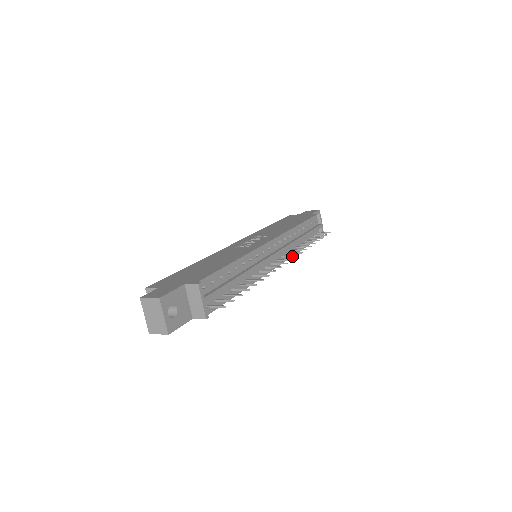
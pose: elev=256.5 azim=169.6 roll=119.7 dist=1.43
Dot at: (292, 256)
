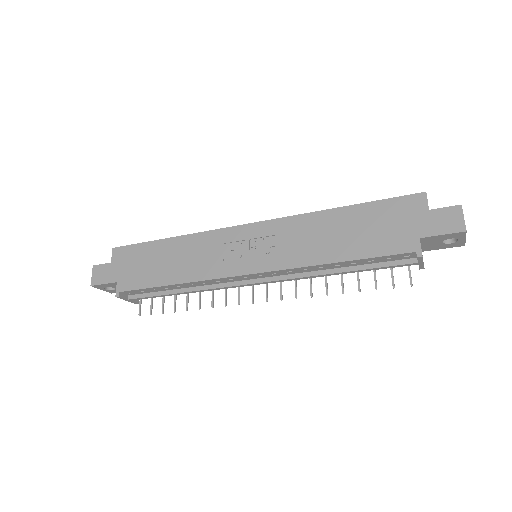
Dot at: (280, 293)
